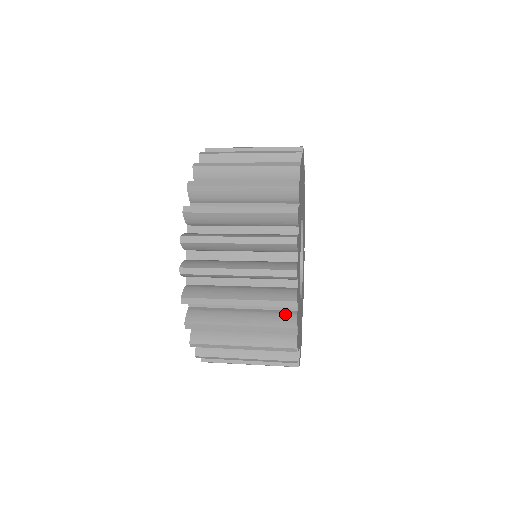
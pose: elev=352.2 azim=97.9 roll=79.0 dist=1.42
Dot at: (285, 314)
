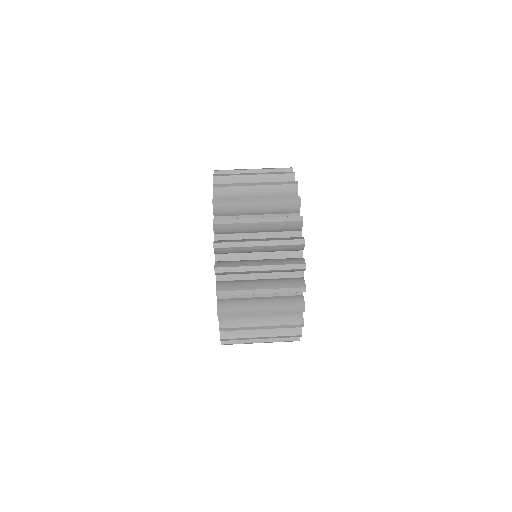
Dot at: (294, 314)
